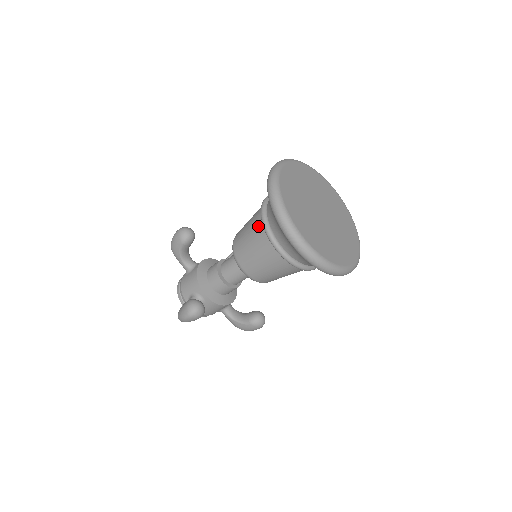
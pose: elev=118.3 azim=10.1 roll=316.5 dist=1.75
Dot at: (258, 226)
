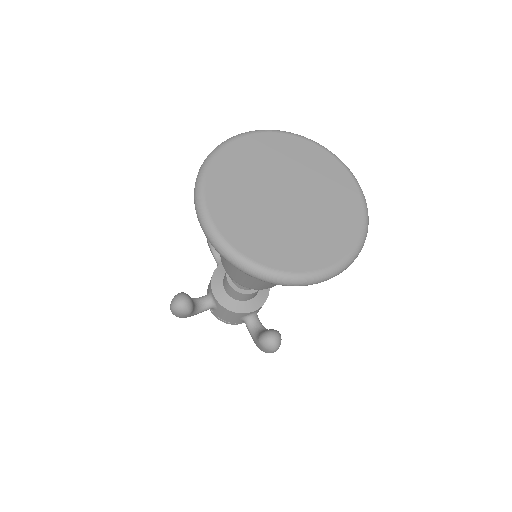
Dot at: occluded
